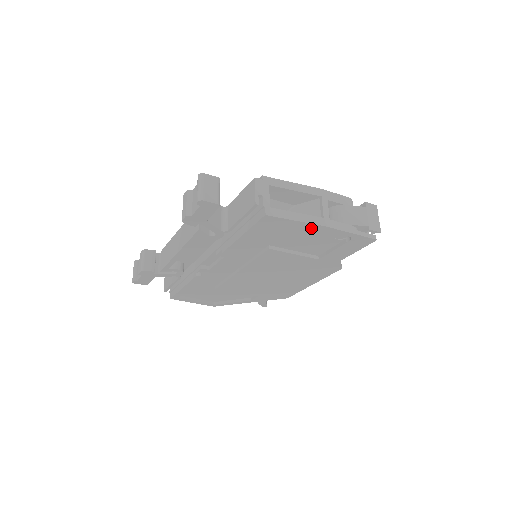
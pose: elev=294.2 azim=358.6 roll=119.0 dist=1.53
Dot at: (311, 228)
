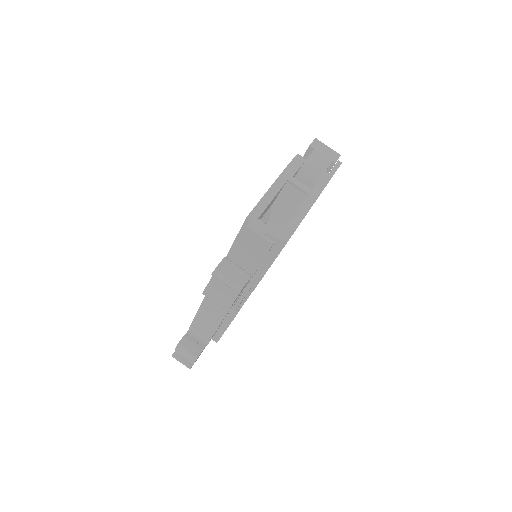
Dot at: occluded
